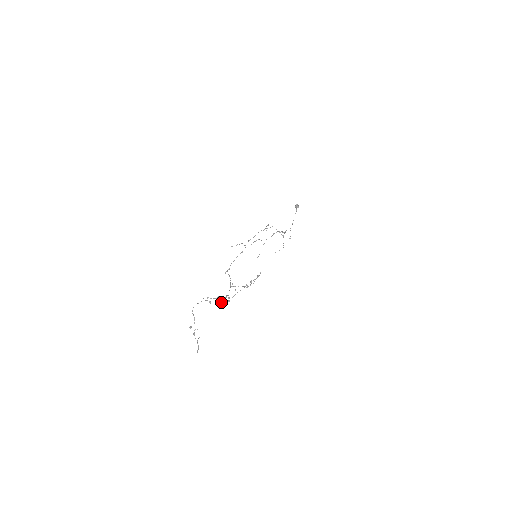
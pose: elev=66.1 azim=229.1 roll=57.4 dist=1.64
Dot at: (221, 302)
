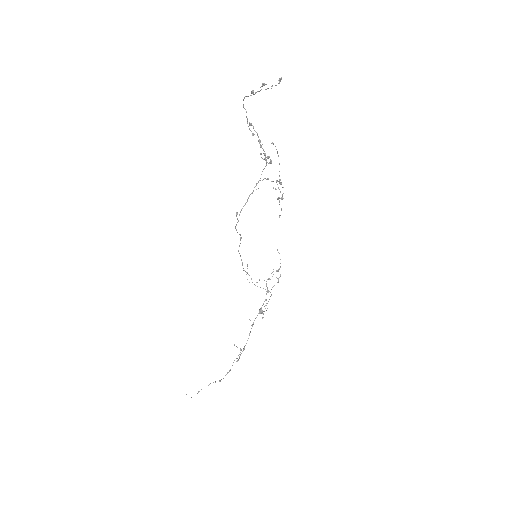
Dot at: occluded
